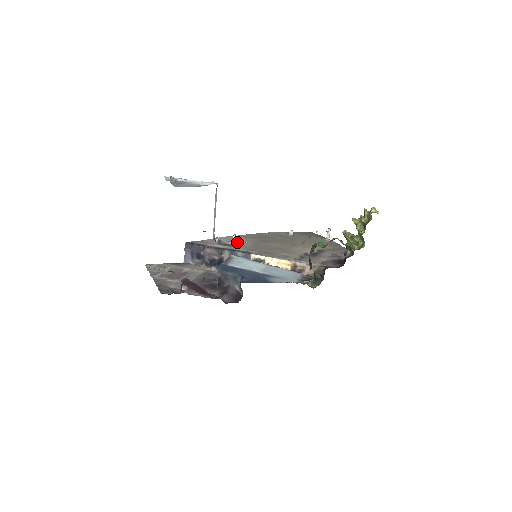
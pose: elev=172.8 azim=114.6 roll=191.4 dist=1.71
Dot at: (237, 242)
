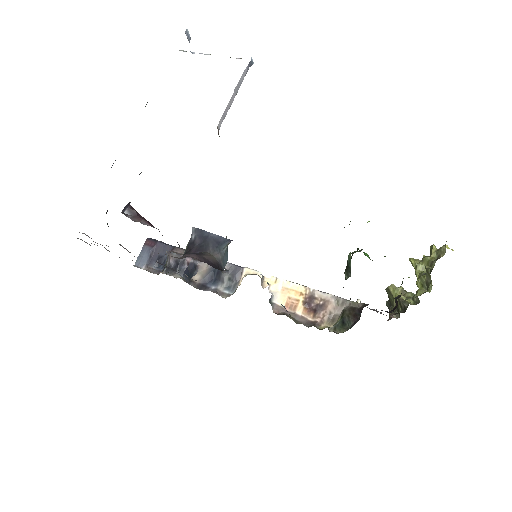
Dot at: occluded
